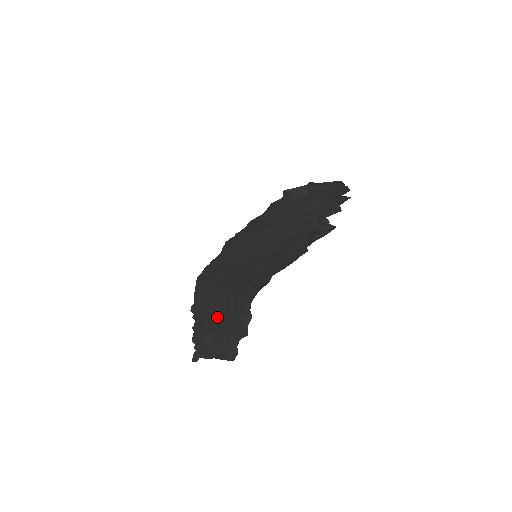
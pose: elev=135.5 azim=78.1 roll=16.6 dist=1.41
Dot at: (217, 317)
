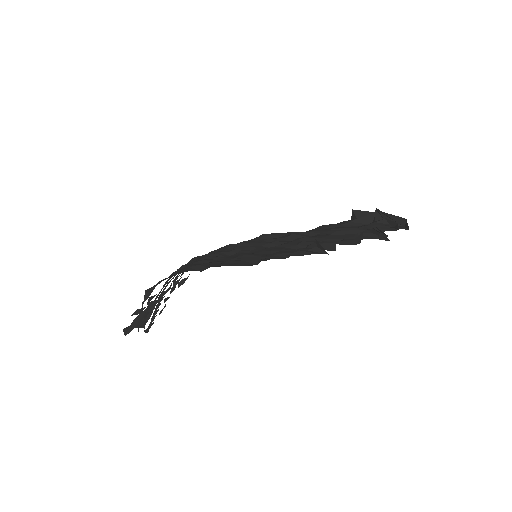
Dot at: (163, 291)
